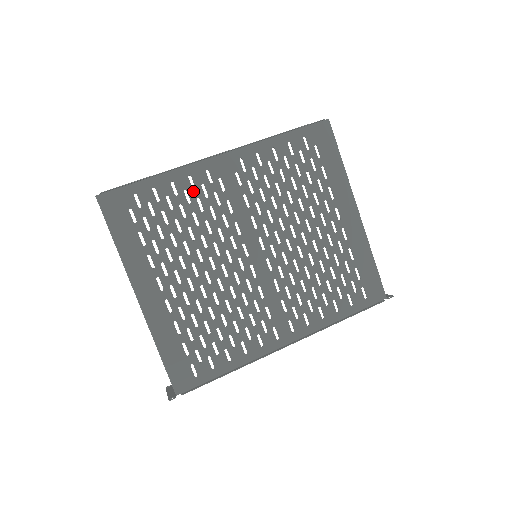
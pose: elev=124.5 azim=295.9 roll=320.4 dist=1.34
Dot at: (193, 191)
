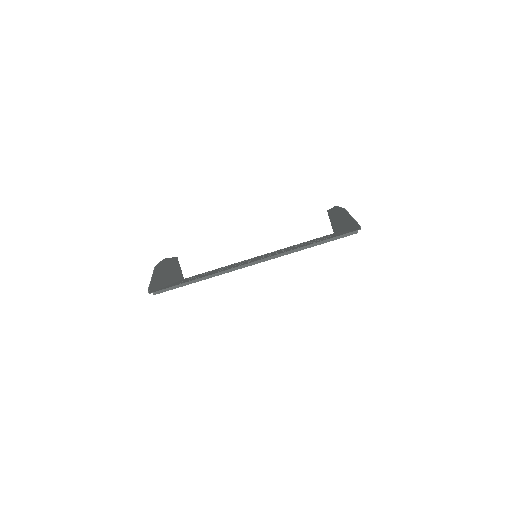
Dot at: occluded
